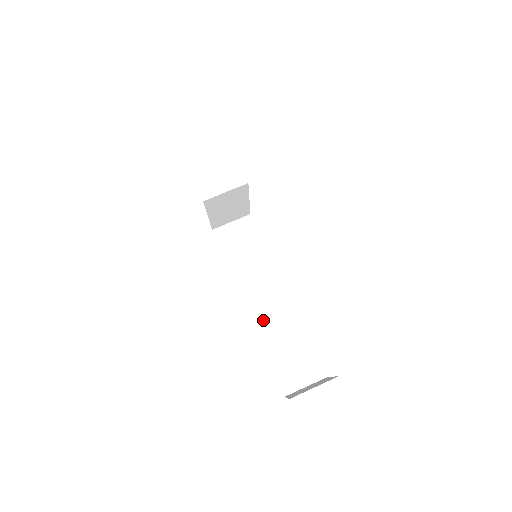
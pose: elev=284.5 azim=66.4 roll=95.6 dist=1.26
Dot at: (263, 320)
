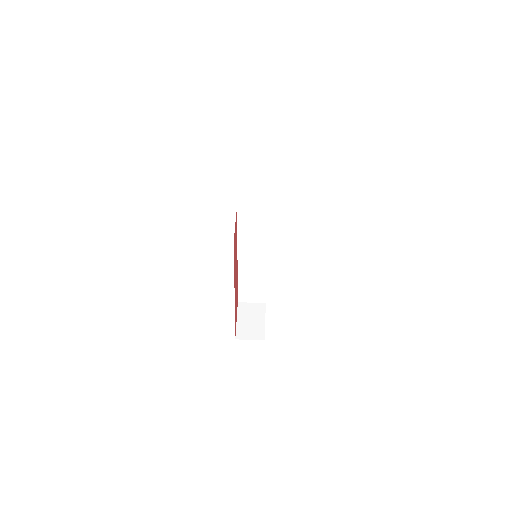
Dot at: (245, 267)
